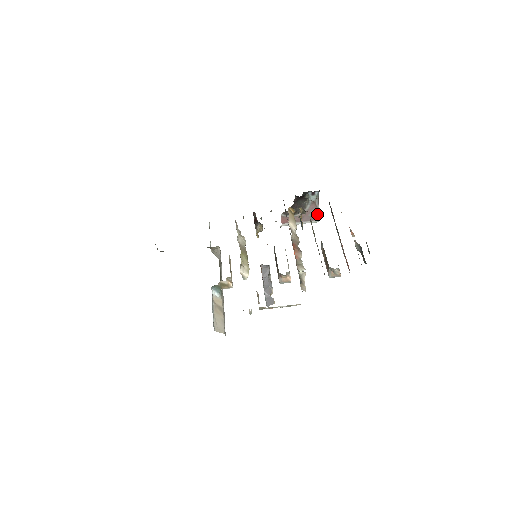
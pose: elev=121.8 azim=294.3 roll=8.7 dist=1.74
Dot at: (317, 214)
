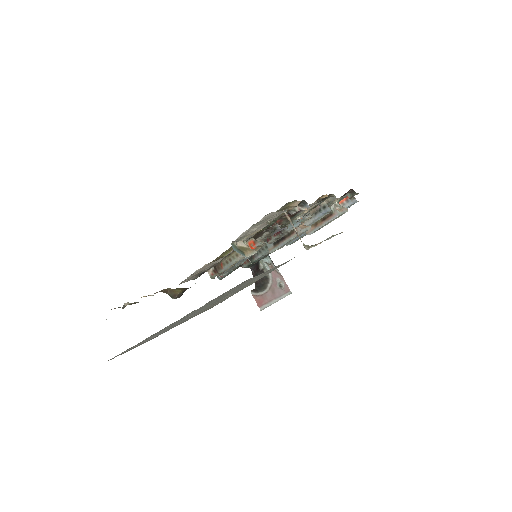
Dot at: (284, 283)
